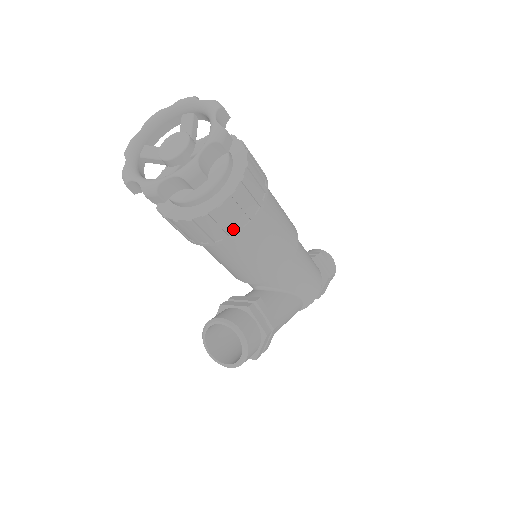
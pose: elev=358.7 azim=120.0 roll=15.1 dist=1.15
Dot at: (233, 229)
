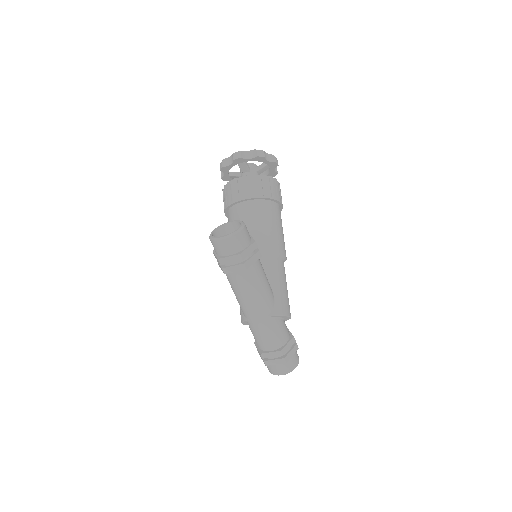
Dot at: (262, 193)
